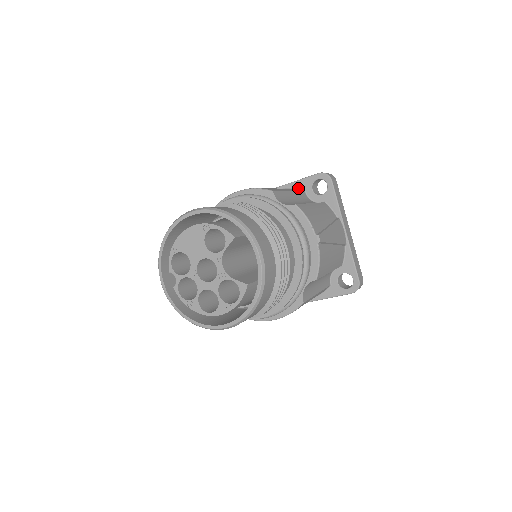
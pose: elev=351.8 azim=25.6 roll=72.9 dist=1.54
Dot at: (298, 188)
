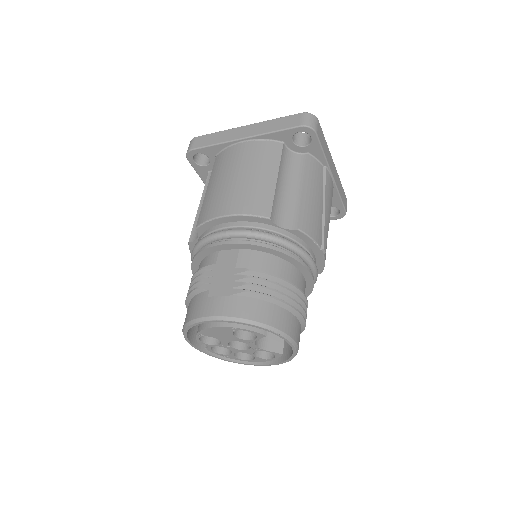
Dot at: (275, 140)
